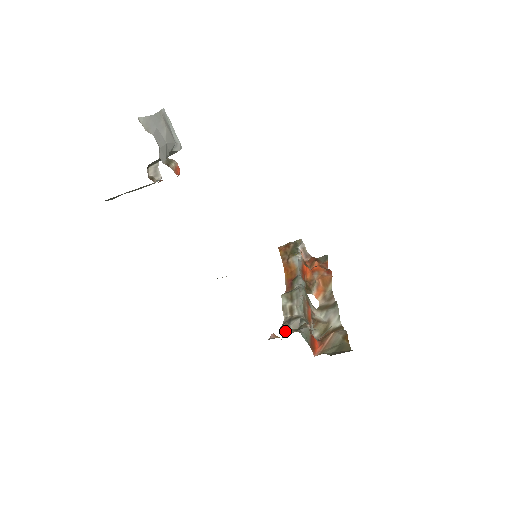
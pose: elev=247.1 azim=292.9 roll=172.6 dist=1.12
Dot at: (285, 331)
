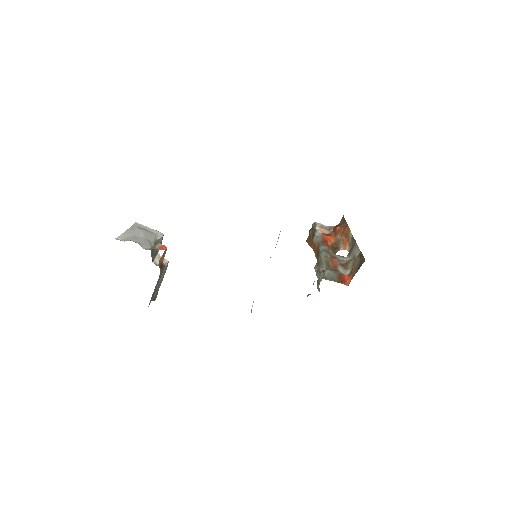
Dot at: occluded
